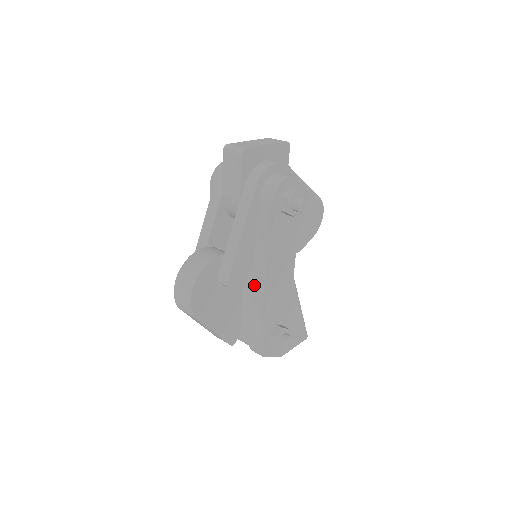
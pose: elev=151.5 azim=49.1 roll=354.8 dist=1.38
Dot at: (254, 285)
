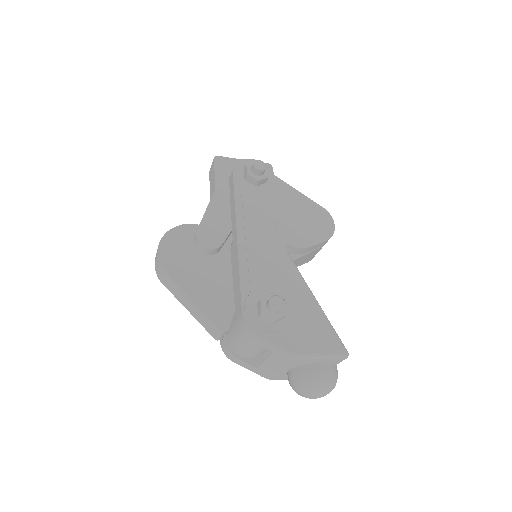
Dot at: (234, 252)
